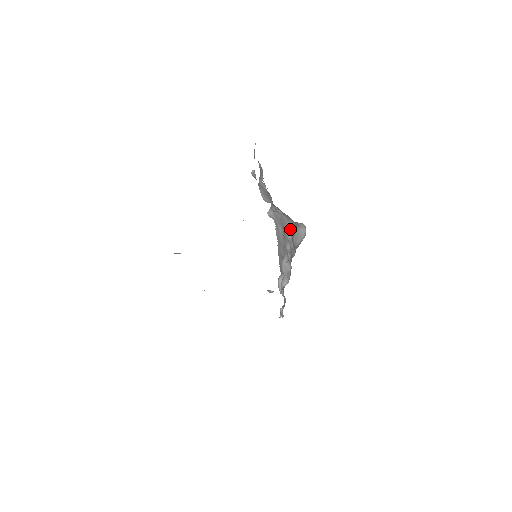
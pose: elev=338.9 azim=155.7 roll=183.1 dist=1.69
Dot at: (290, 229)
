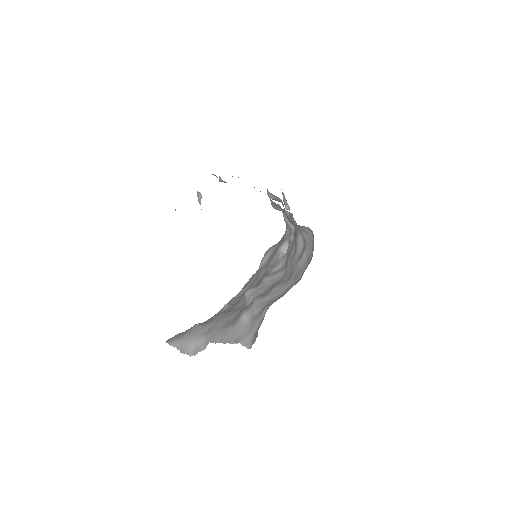
Dot at: occluded
